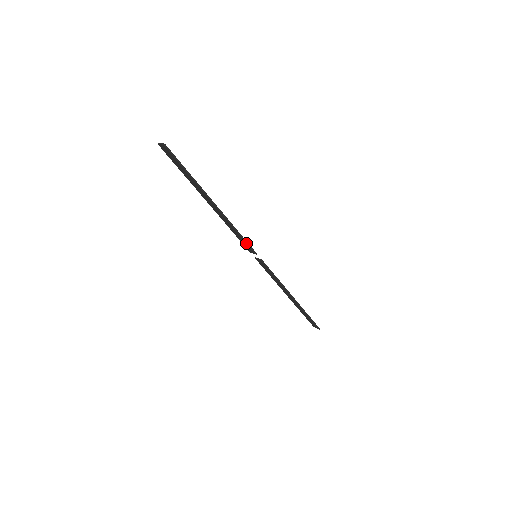
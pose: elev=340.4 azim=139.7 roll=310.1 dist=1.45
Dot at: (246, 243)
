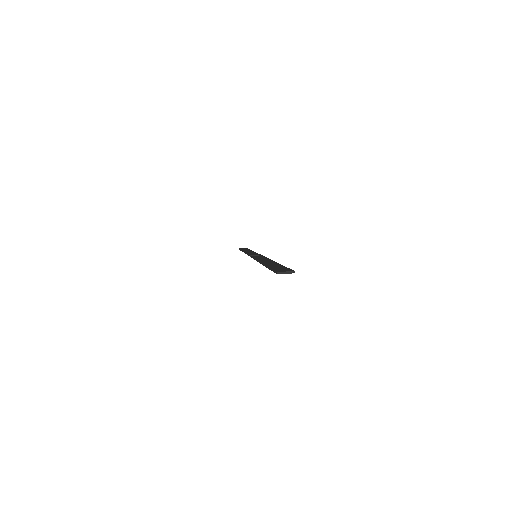
Dot at: occluded
